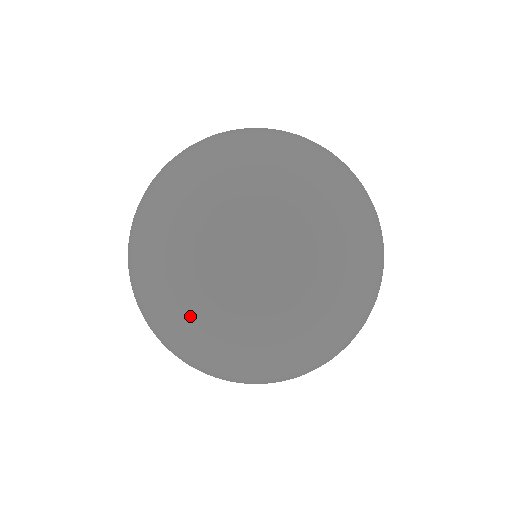
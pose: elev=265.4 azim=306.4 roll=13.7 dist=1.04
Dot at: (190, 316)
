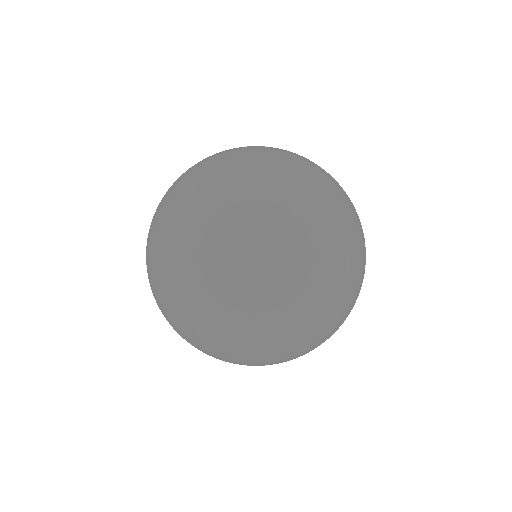
Dot at: (238, 354)
